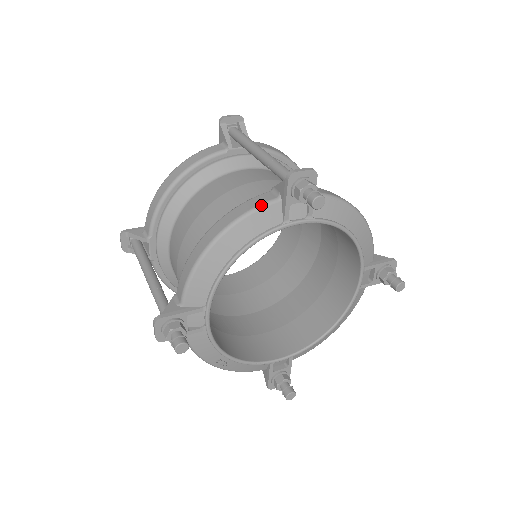
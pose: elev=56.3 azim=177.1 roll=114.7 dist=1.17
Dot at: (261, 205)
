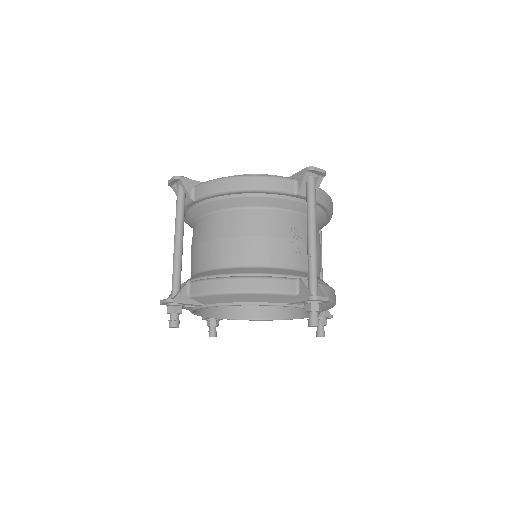
Dot at: occluded
